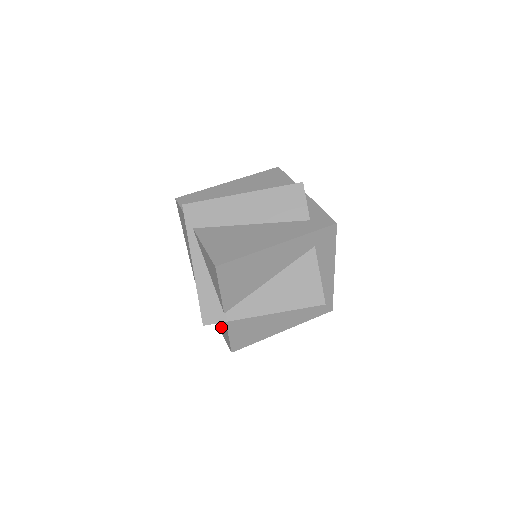
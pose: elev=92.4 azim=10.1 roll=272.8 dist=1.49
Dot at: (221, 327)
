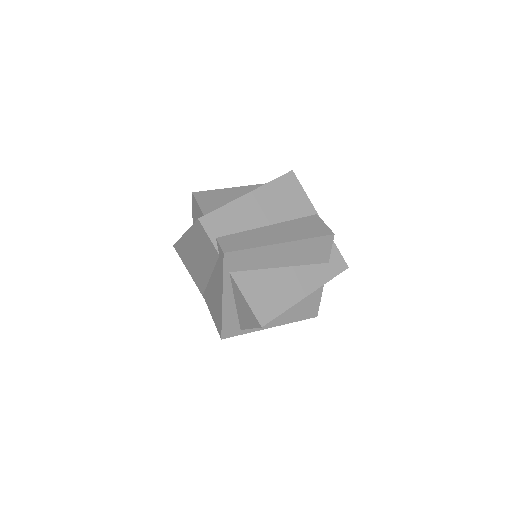
Dot at: occluded
